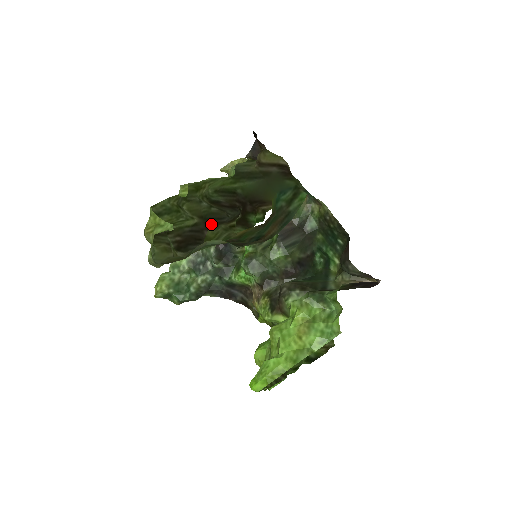
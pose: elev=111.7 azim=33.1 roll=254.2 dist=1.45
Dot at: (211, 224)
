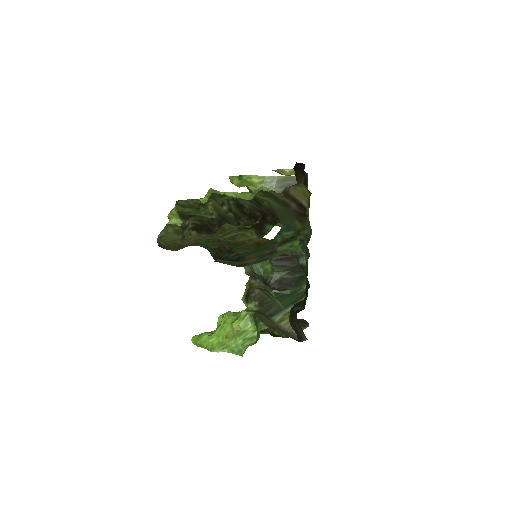
Dot at: (226, 222)
